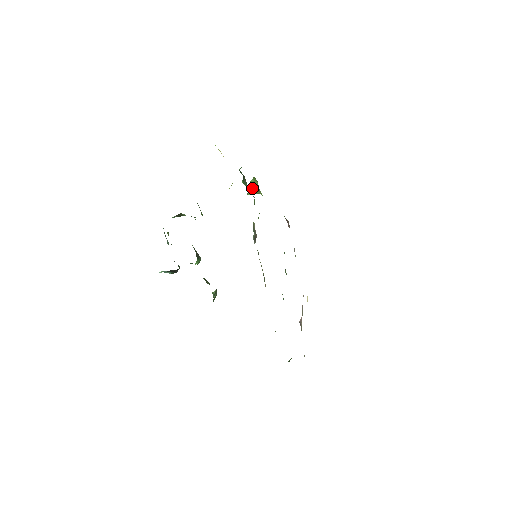
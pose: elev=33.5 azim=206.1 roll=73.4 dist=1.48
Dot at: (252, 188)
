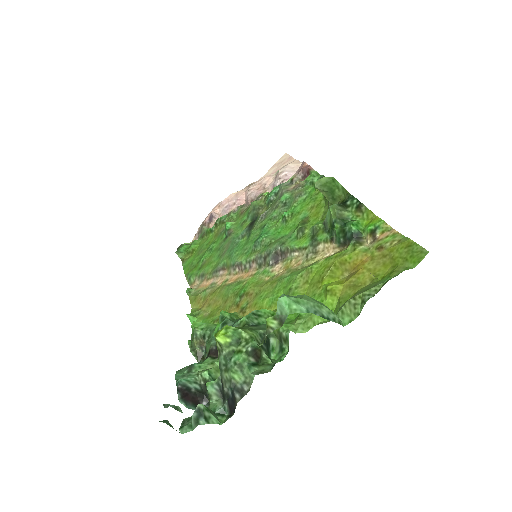
Dot at: (329, 188)
